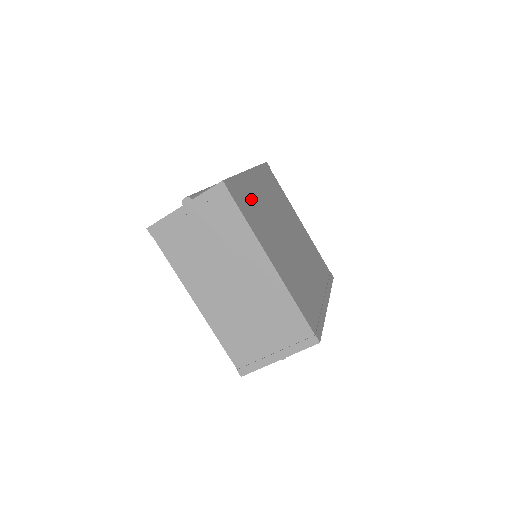
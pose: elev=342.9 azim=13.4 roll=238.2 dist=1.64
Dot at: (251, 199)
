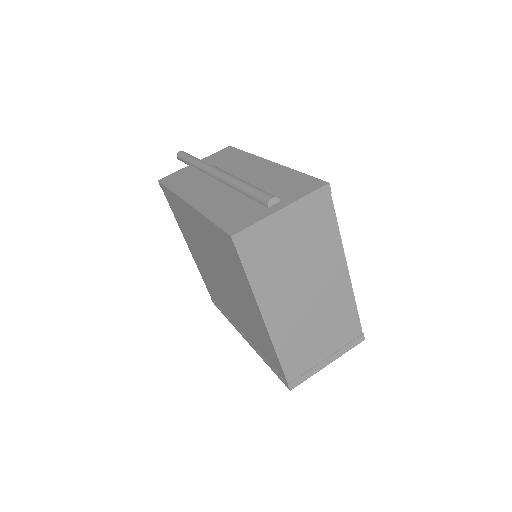
Dot at: occluded
